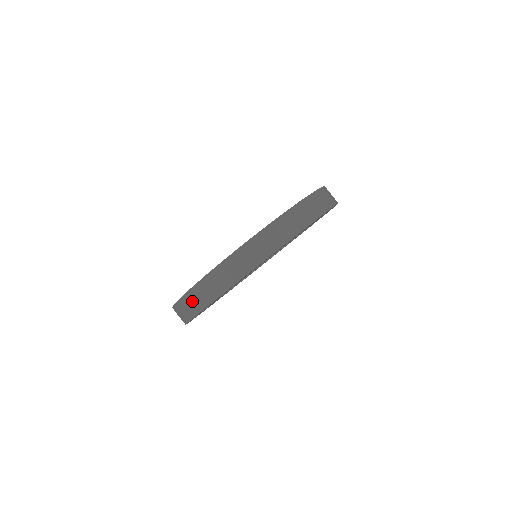
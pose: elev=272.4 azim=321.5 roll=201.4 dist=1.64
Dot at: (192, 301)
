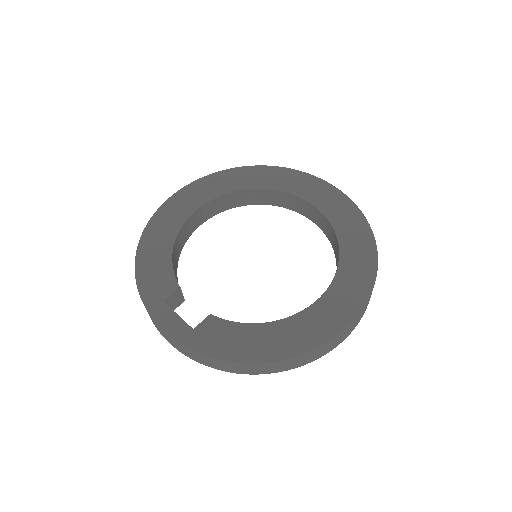
Dot at: (208, 361)
